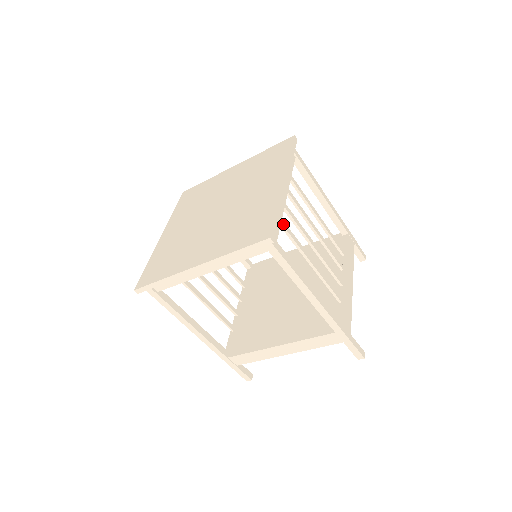
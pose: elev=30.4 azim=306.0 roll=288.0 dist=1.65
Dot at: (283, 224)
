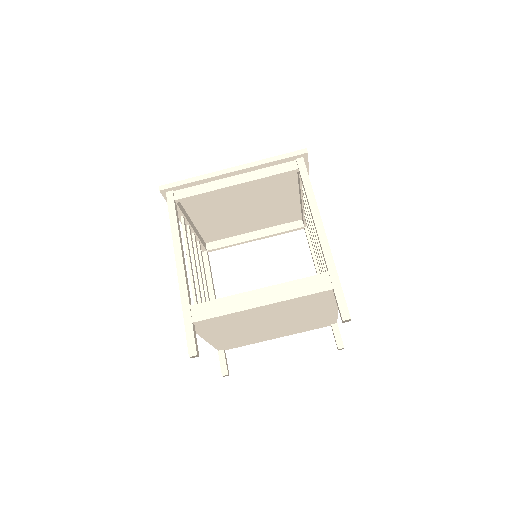
Dot at: occluded
